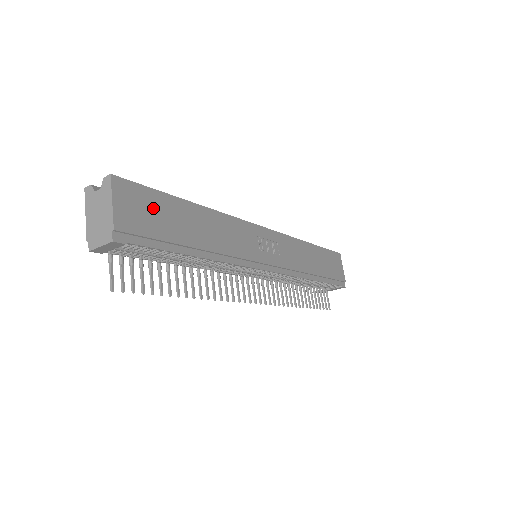
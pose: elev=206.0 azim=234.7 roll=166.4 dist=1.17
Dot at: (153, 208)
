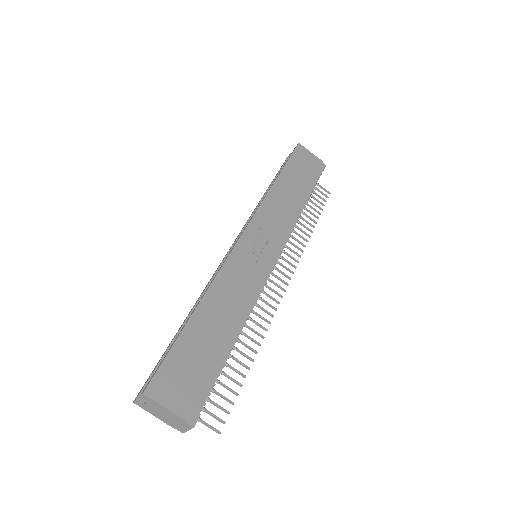
Dot at: (183, 365)
